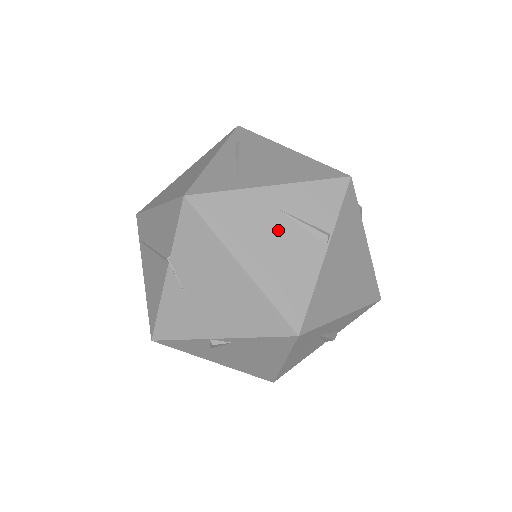
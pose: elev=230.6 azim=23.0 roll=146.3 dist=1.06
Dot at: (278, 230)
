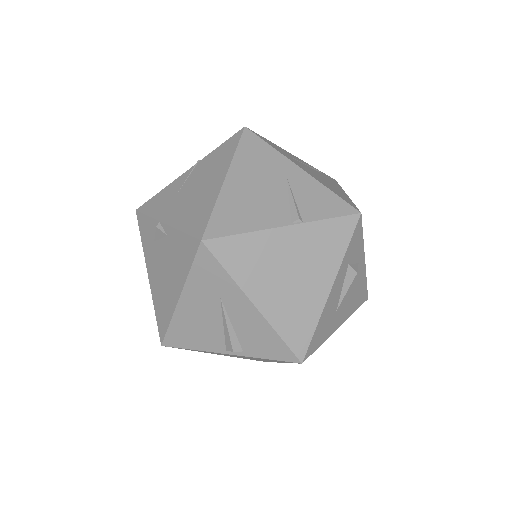
Dot at: (272, 187)
